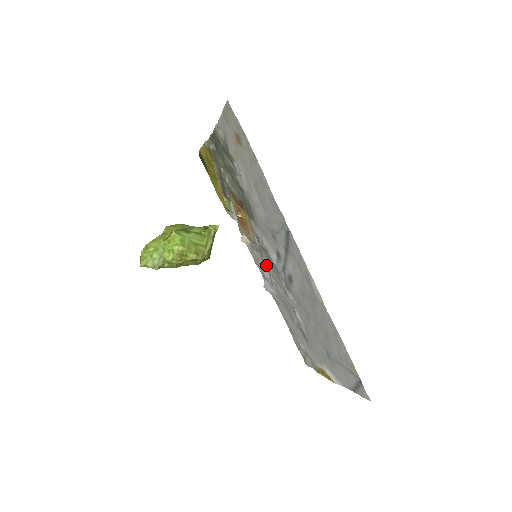
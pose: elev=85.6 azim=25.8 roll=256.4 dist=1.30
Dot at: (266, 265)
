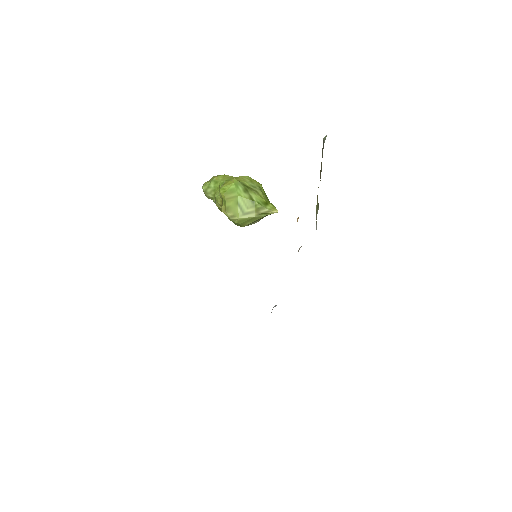
Dot at: occluded
